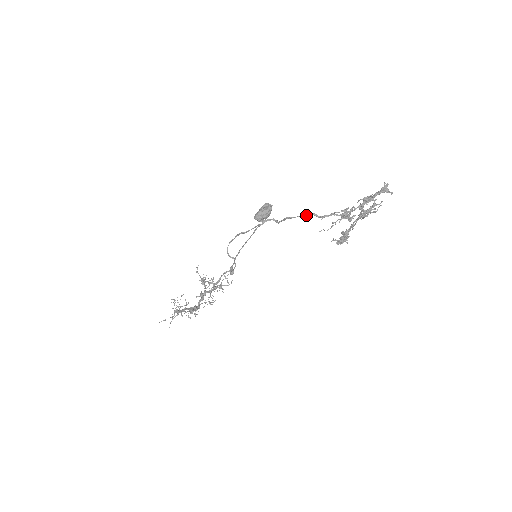
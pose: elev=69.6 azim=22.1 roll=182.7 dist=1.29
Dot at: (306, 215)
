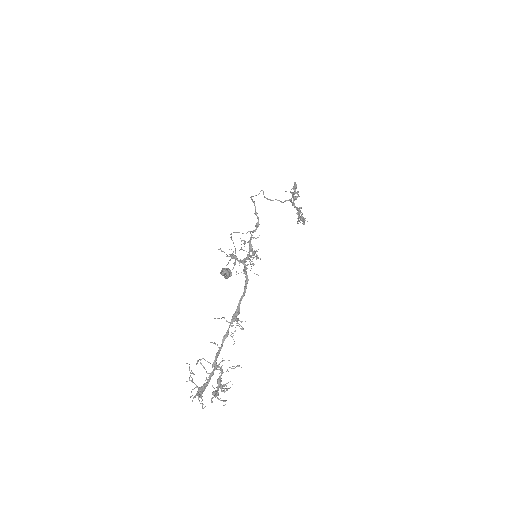
Dot at: occluded
